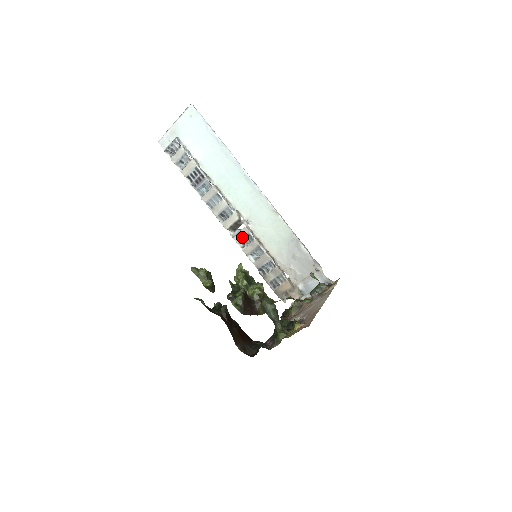
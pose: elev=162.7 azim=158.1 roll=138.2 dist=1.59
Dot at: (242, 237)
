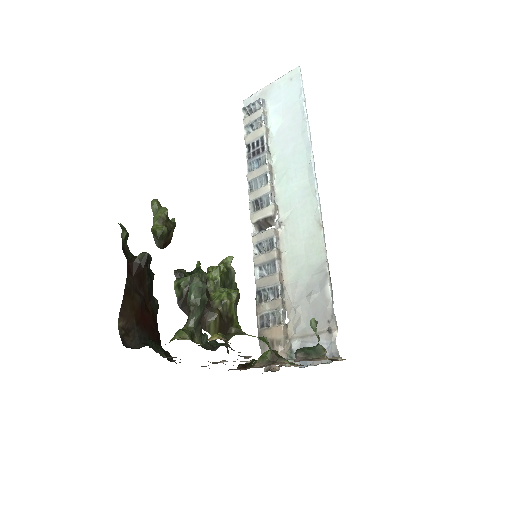
Dot at: (262, 240)
